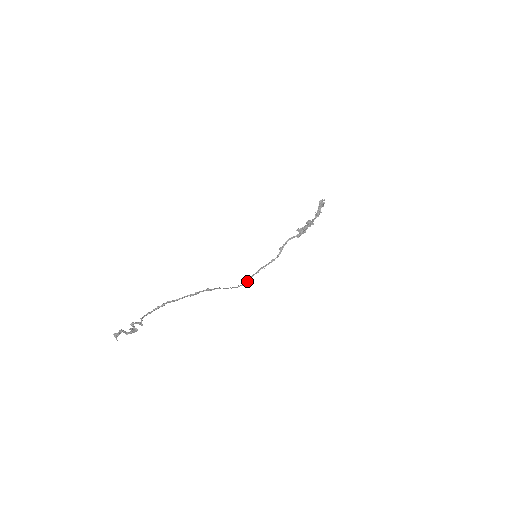
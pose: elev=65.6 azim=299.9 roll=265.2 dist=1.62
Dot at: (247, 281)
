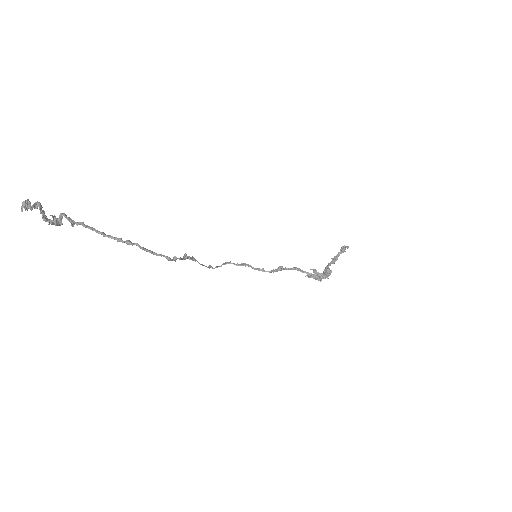
Dot at: (220, 266)
